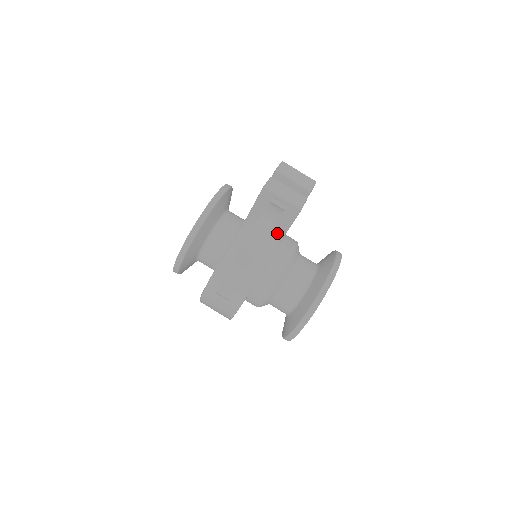
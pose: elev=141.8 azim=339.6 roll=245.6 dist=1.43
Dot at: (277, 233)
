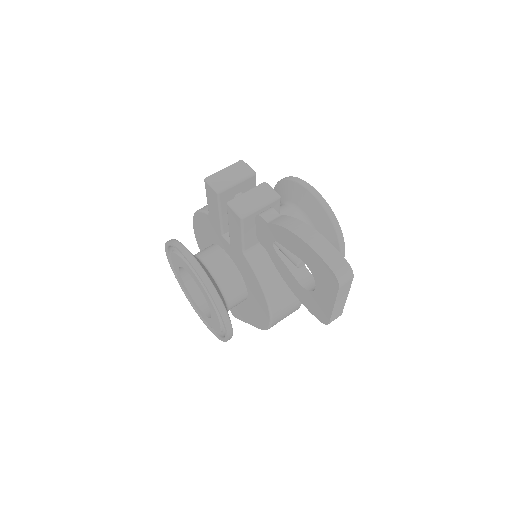
Dot at: occluded
